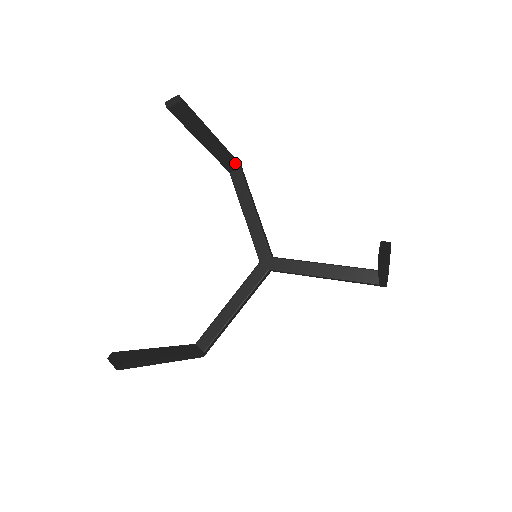
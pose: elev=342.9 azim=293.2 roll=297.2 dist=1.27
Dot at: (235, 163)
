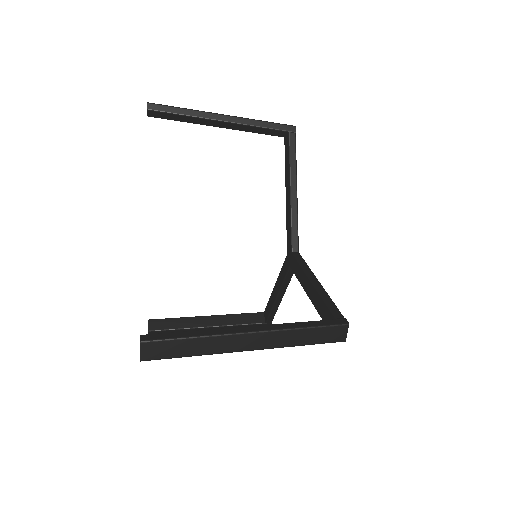
Dot at: (277, 130)
